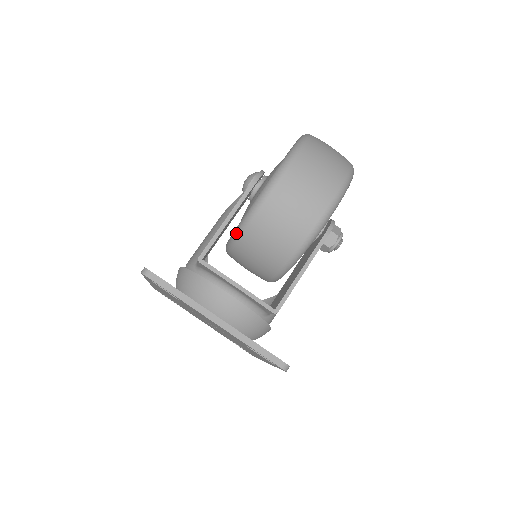
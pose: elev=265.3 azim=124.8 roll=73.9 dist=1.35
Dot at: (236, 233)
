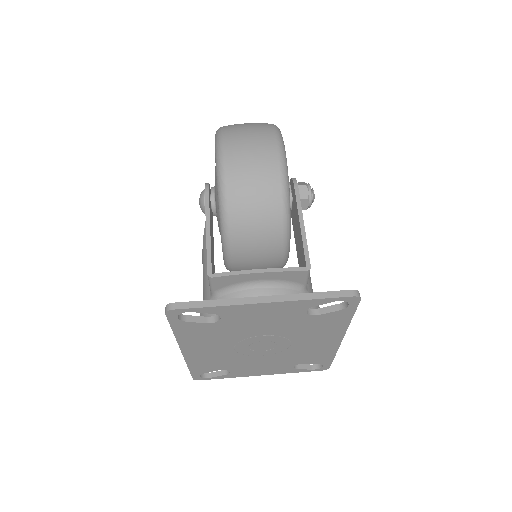
Dot at: (223, 229)
